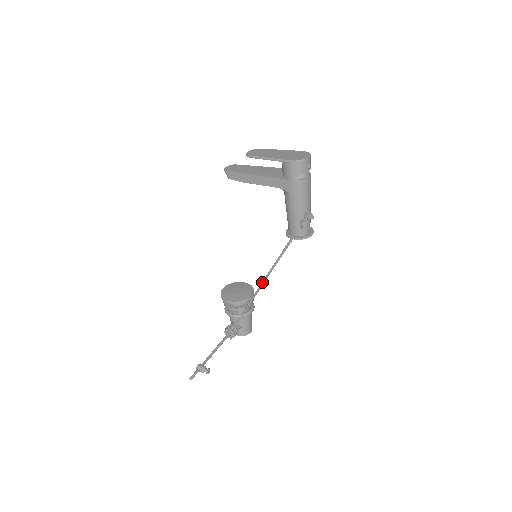
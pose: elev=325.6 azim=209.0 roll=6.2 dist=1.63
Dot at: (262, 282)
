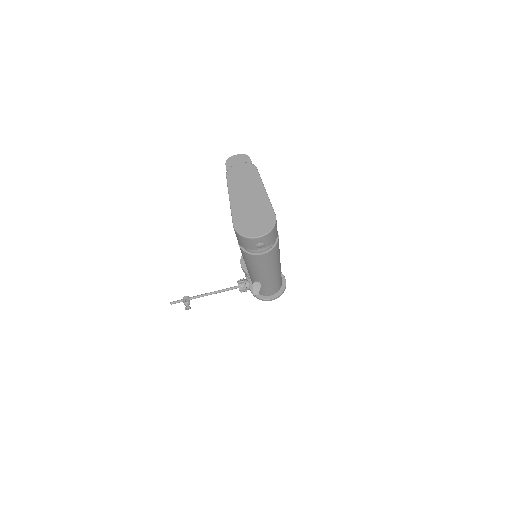
Dot at: occluded
